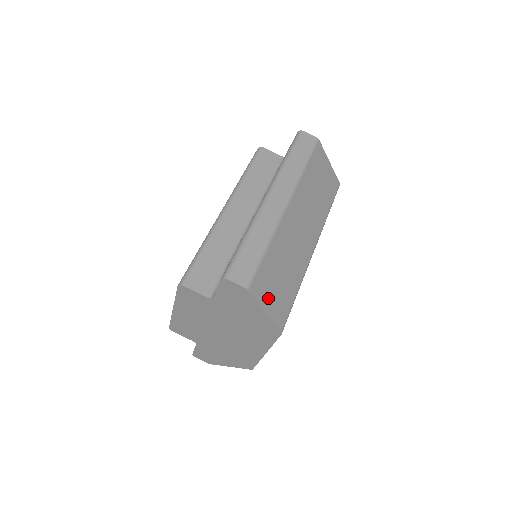
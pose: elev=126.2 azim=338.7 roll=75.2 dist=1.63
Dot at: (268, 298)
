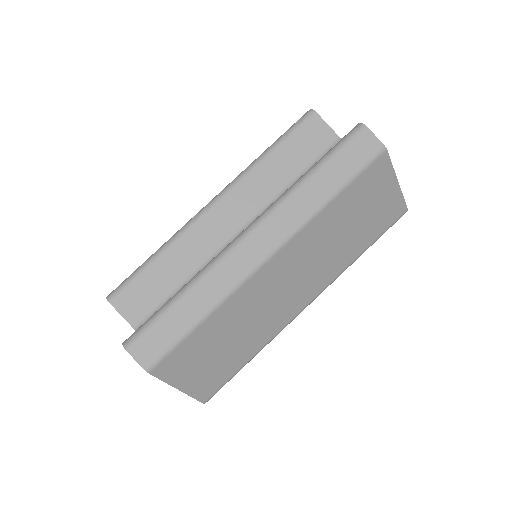
Dot at: (188, 374)
